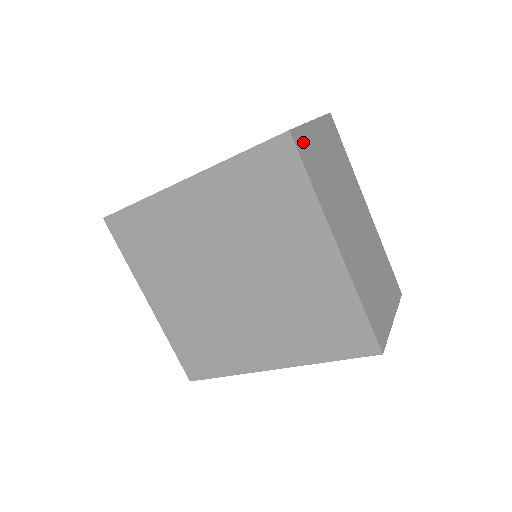
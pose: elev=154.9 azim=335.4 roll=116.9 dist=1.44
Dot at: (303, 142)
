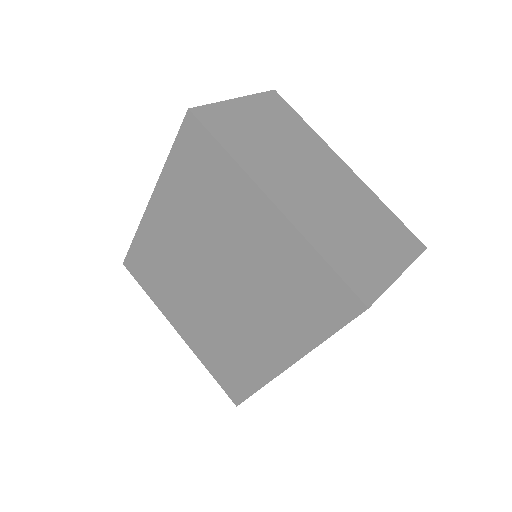
Dot at: (214, 116)
